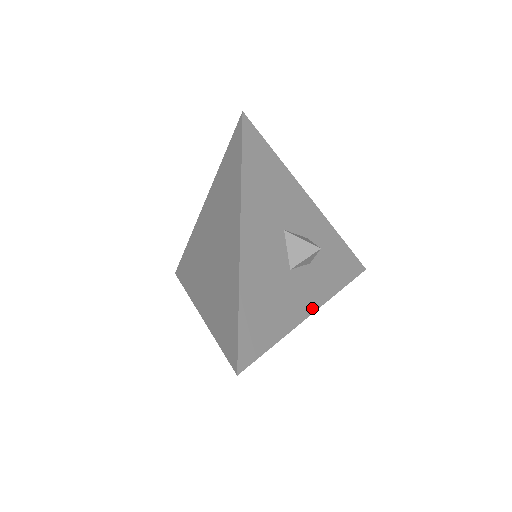
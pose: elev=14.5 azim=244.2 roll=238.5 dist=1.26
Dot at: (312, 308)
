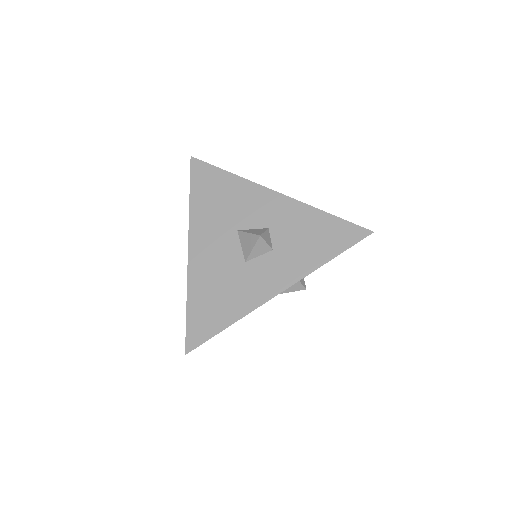
Dot at: (276, 290)
